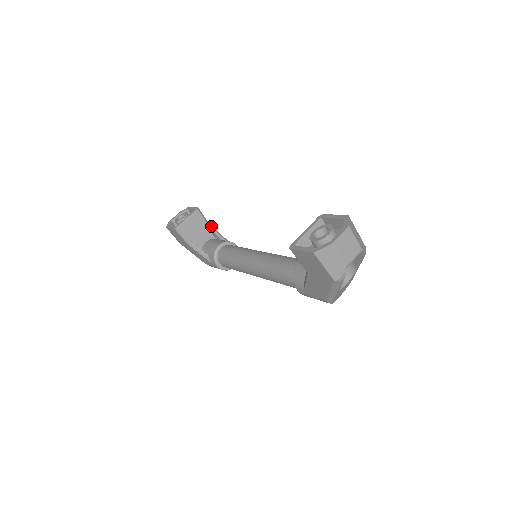
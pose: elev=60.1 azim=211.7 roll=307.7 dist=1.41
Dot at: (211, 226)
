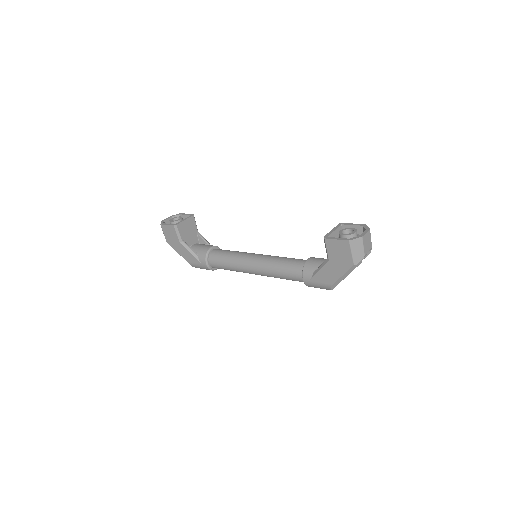
Dot at: (199, 233)
